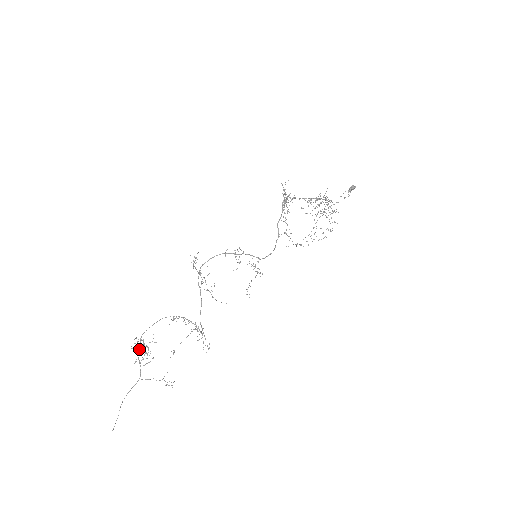
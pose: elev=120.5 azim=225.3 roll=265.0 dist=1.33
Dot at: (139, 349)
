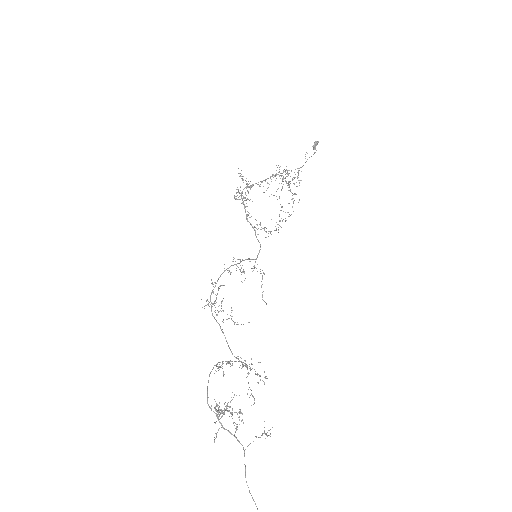
Dot at: (217, 418)
